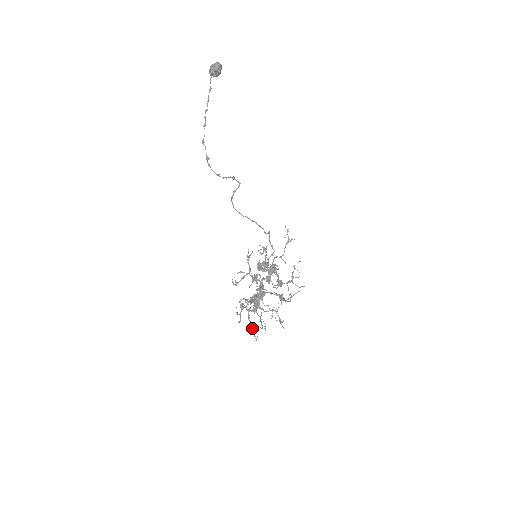
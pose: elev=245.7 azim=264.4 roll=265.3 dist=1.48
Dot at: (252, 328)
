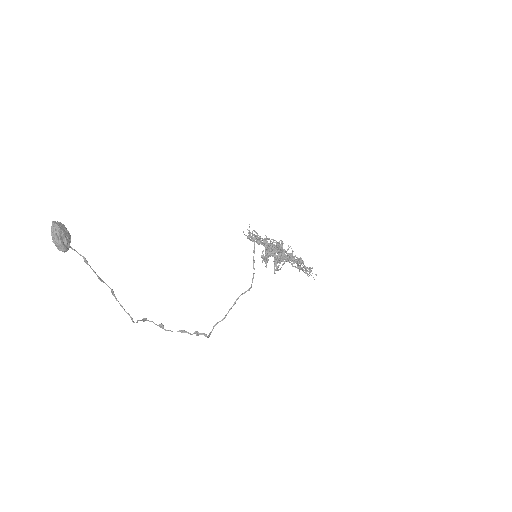
Dot at: occluded
